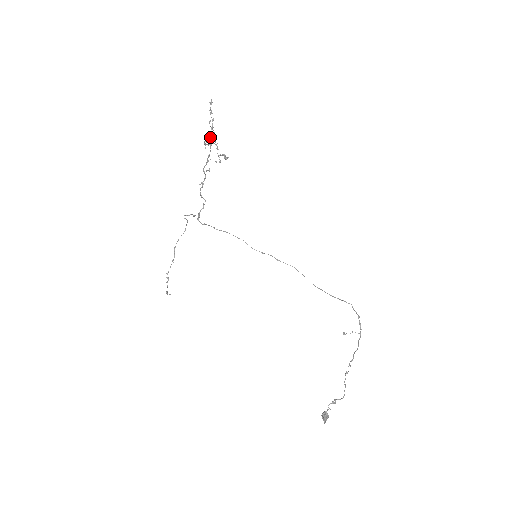
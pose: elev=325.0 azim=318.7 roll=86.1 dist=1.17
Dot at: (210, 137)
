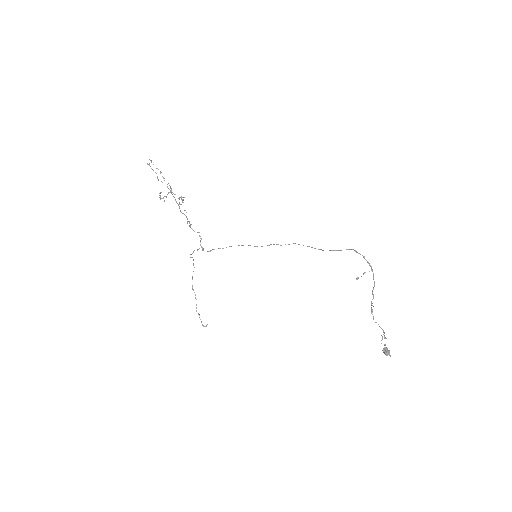
Dot at: occluded
